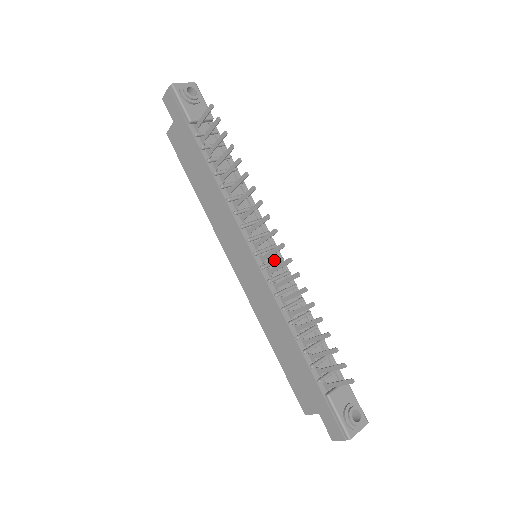
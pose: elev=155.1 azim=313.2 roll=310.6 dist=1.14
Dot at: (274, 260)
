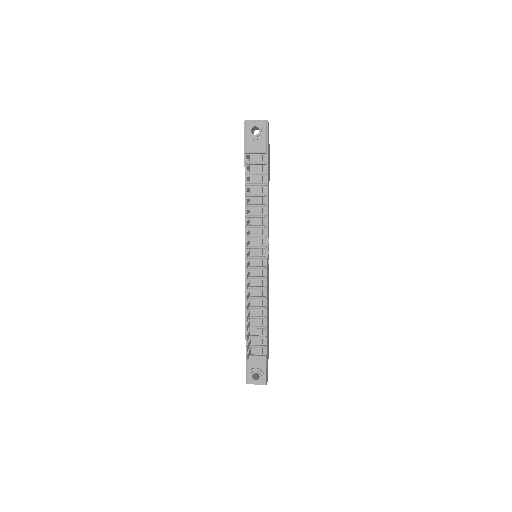
Dot at: (258, 266)
